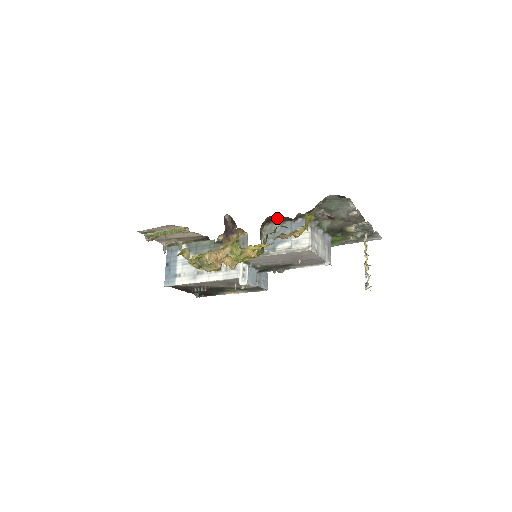
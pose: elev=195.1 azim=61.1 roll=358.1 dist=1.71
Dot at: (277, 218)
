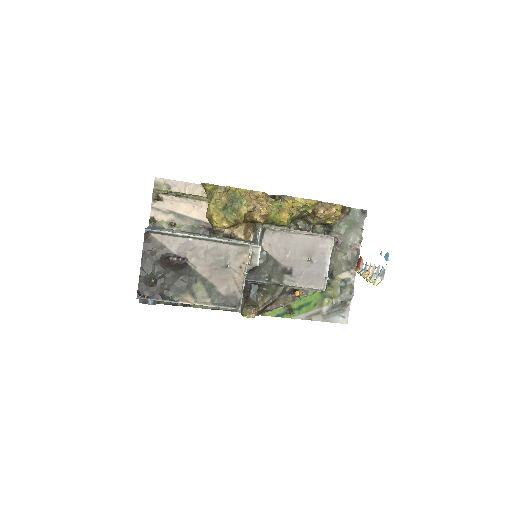
Dot at: occluded
